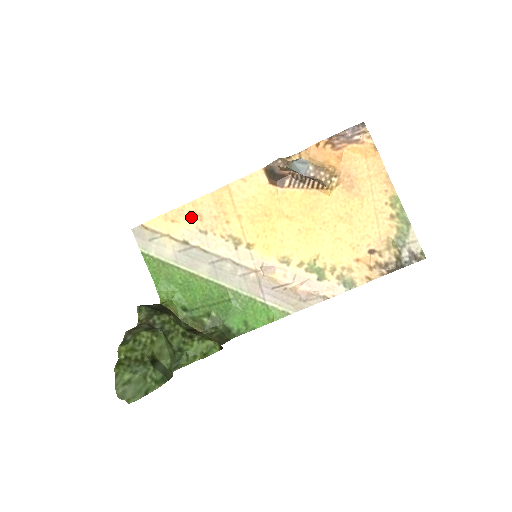
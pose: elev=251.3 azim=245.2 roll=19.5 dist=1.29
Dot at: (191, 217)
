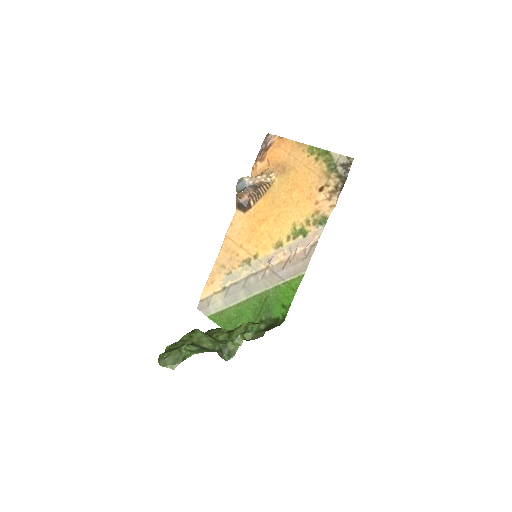
Dot at: (219, 271)
